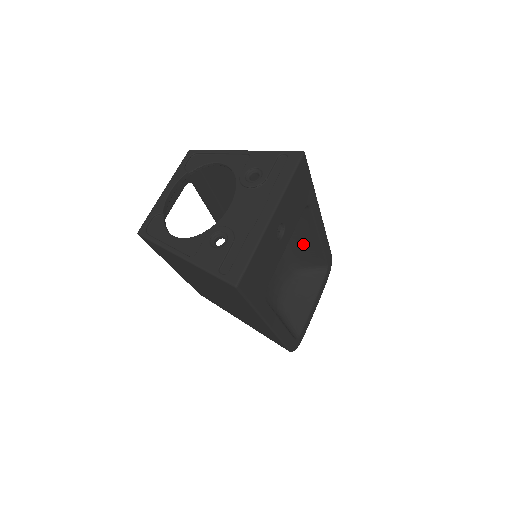
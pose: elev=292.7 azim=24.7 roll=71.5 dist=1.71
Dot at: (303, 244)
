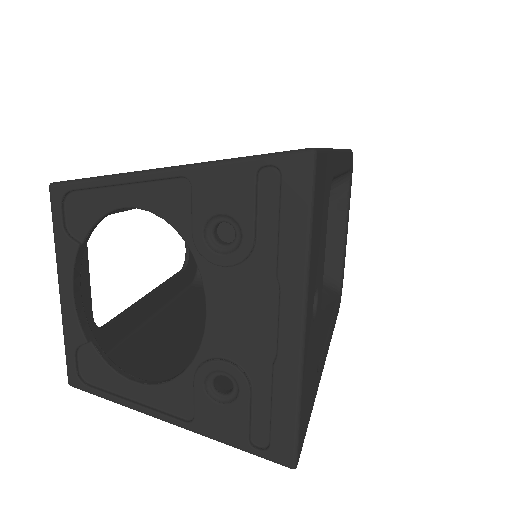
Dot at: occluded
